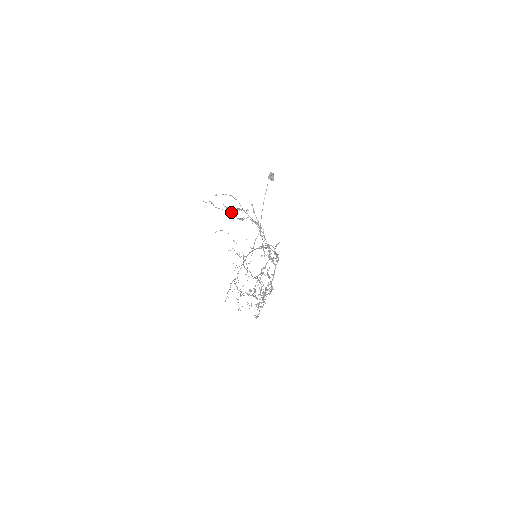
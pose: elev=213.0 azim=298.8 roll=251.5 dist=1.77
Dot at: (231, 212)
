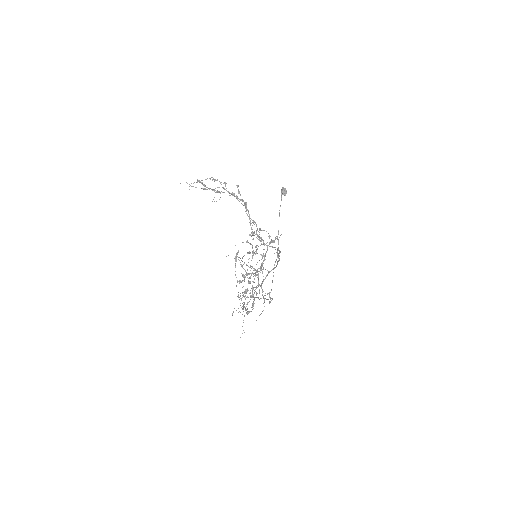
Dot at: (206, 187)
